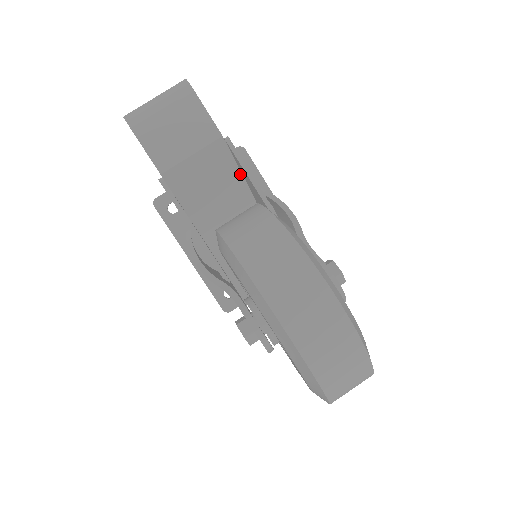
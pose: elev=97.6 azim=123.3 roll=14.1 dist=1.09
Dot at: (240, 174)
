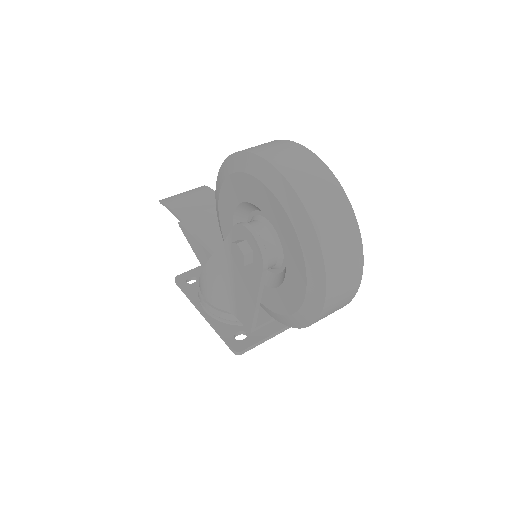
Dot at: occluded
